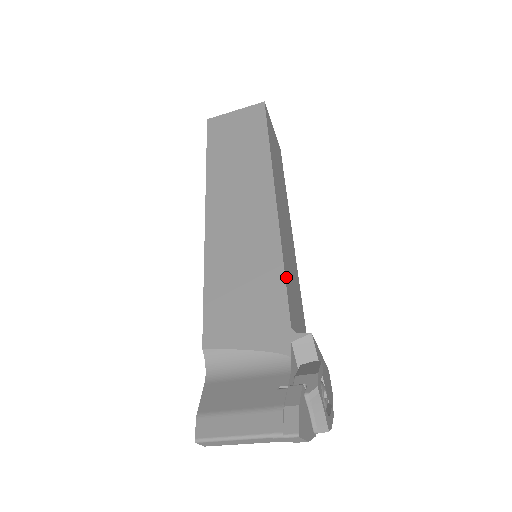
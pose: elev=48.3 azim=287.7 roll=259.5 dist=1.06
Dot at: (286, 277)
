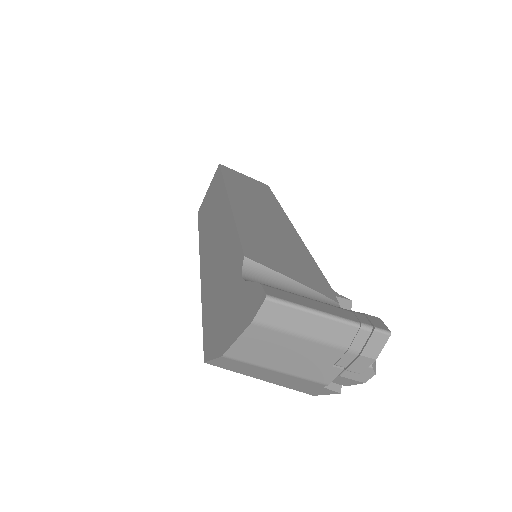
Dot at: occluded
